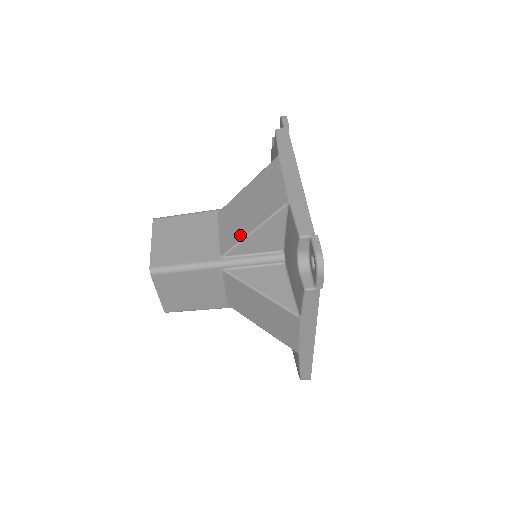
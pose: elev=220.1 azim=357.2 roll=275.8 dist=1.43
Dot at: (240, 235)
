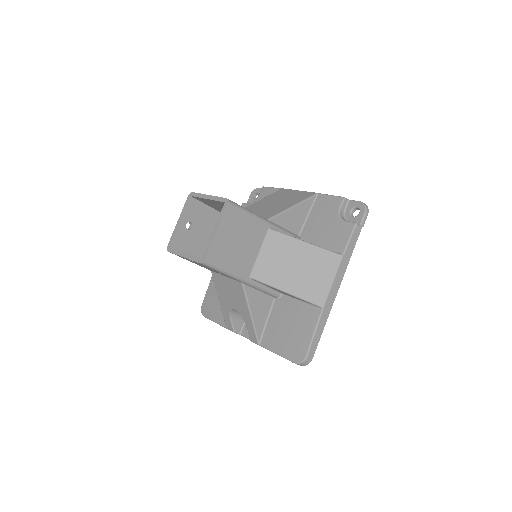
Dot at: (280, 209)
